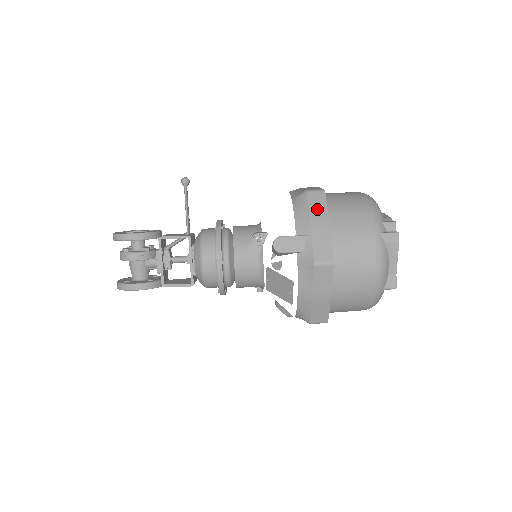
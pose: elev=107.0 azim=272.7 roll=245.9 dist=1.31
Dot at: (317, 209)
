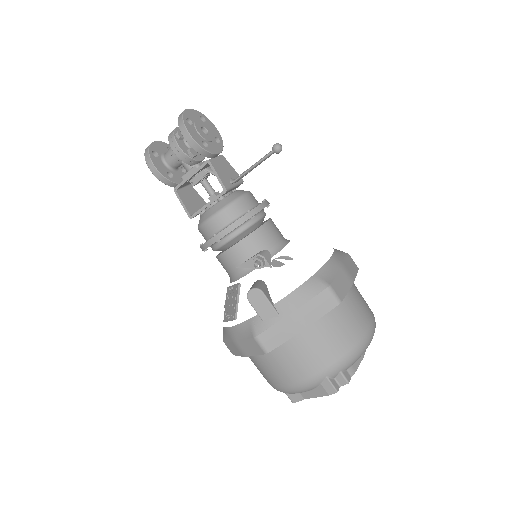
Dot at: (313, 309)
